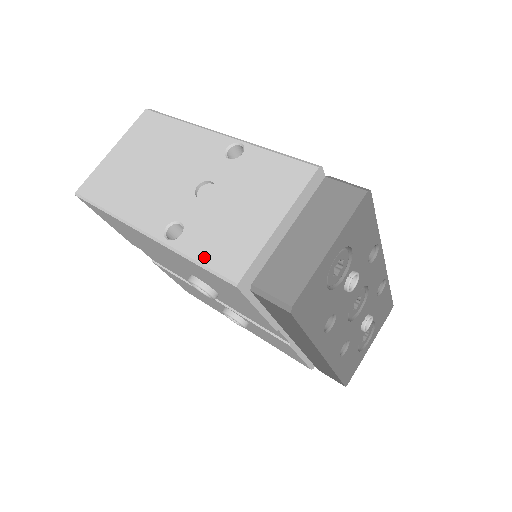
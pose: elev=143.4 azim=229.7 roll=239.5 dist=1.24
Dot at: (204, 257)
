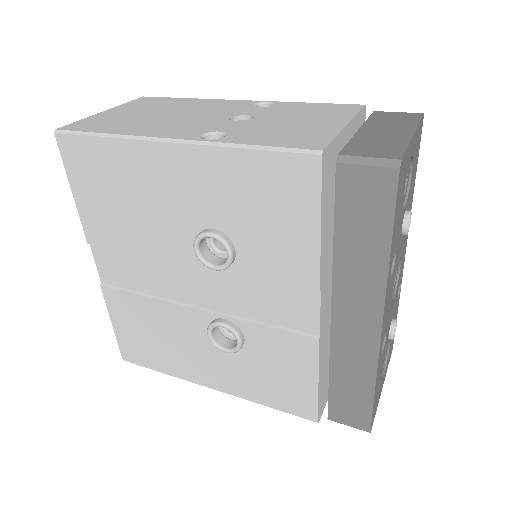
Dot at: (266, 142)
